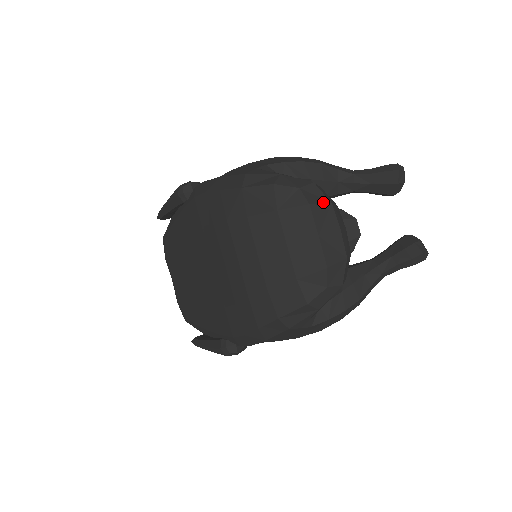
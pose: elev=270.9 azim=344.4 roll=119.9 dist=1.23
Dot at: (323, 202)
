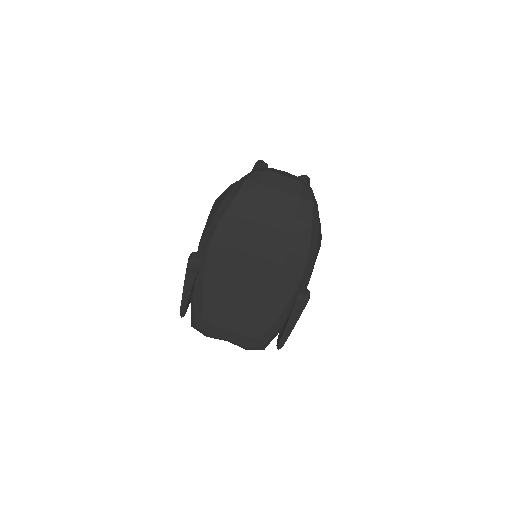
Dot at: (269, 169)
